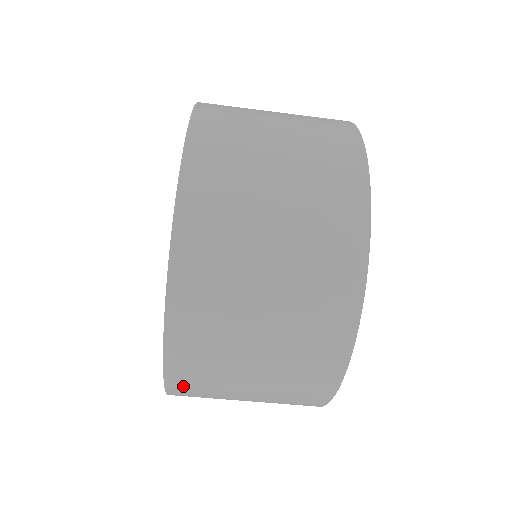
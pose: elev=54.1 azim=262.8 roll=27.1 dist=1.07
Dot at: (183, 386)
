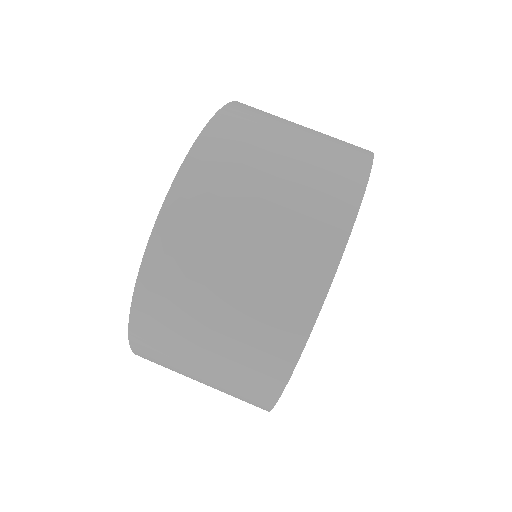
Dot at: (201, 169)
